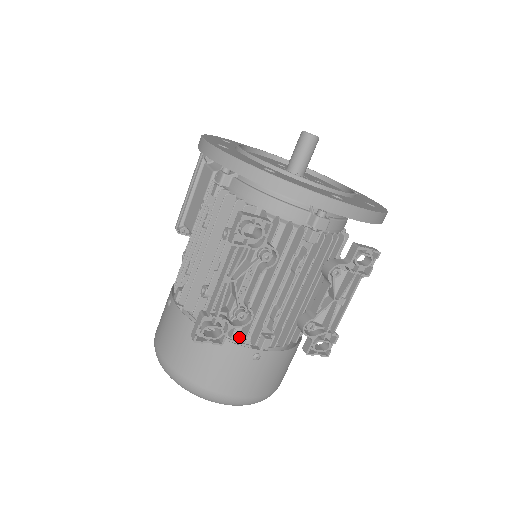
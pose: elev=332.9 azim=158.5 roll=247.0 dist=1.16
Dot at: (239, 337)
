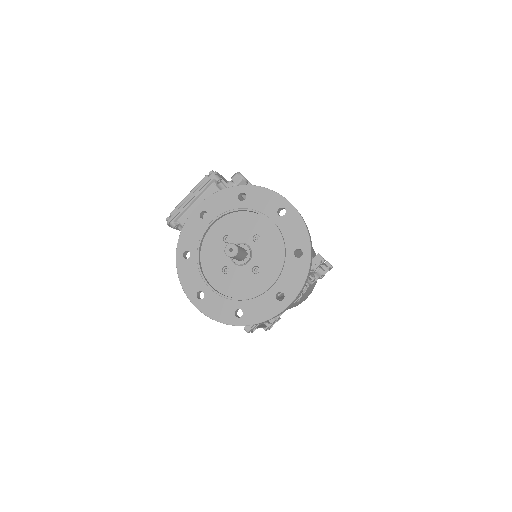
Dot at: occluded
